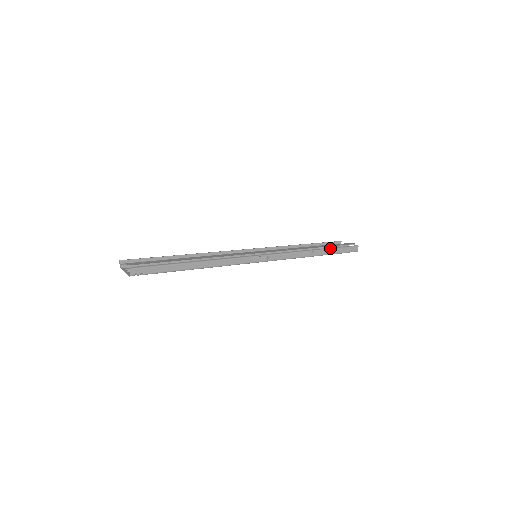
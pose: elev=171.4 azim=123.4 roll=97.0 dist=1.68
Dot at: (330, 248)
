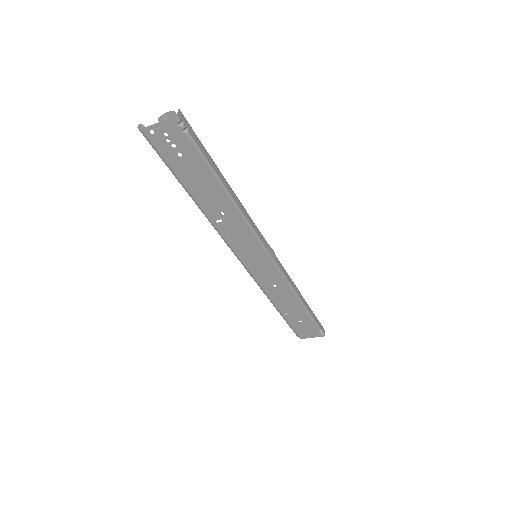
Dot at: (309, 307)
